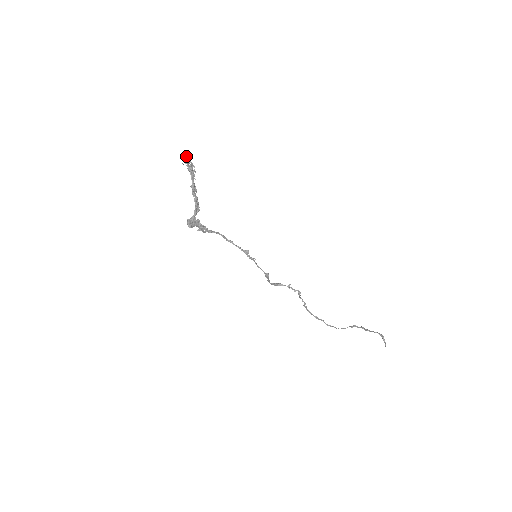
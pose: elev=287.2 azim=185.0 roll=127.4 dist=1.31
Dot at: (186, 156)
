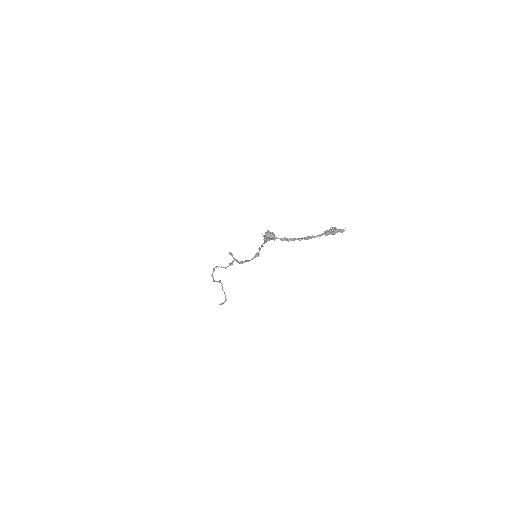
Dot at: (342, 231)
